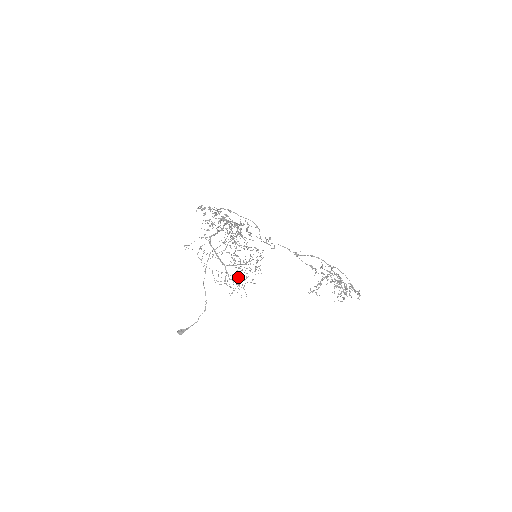
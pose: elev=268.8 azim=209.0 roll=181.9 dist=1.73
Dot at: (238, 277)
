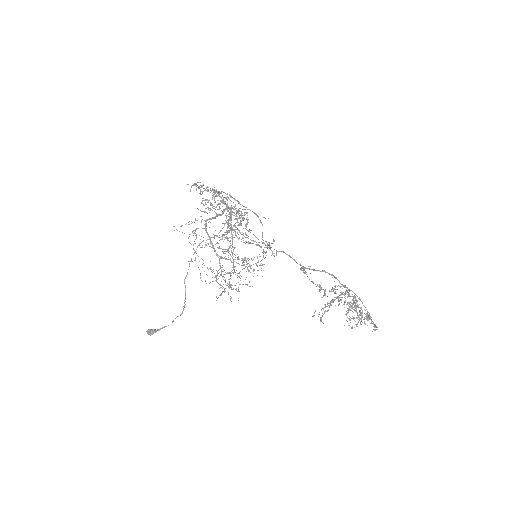
Dot at: occluded
